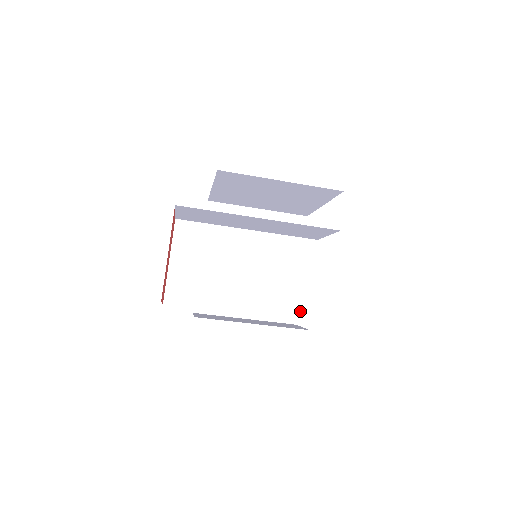
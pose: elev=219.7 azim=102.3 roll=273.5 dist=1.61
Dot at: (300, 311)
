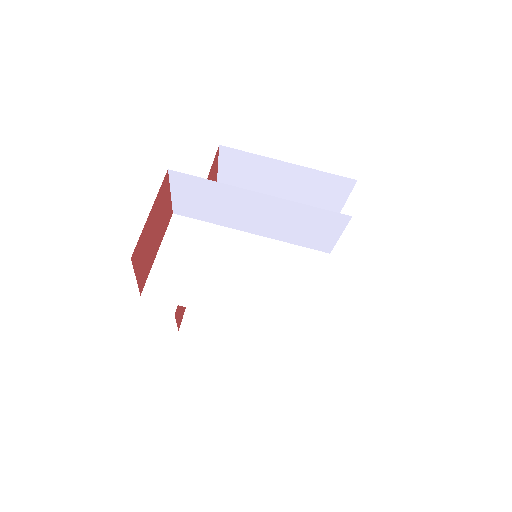
Dot at: (304, 327)
